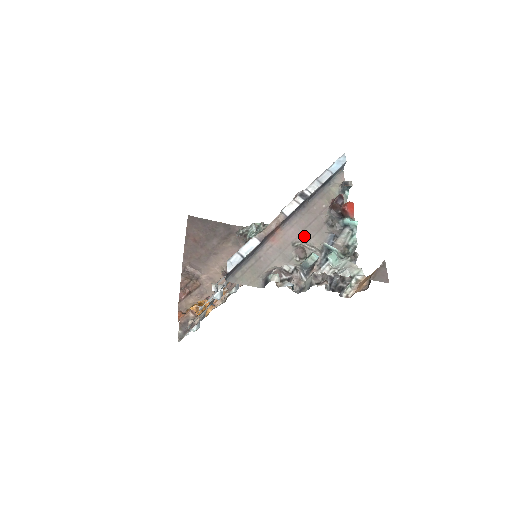
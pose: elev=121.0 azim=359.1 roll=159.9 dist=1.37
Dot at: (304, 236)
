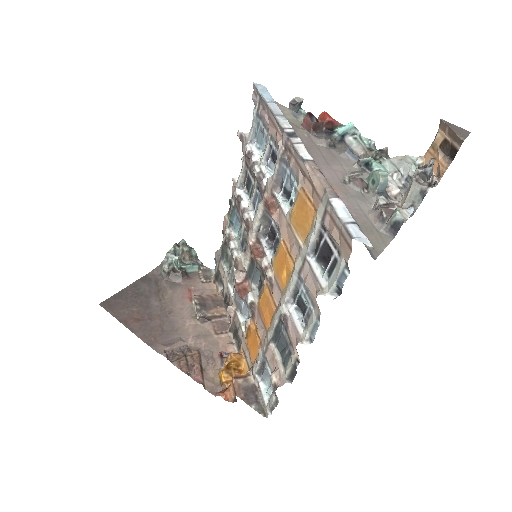
Dot at: (337, 170)
